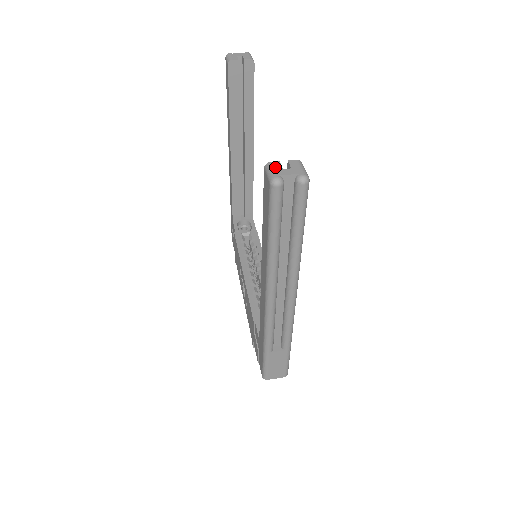
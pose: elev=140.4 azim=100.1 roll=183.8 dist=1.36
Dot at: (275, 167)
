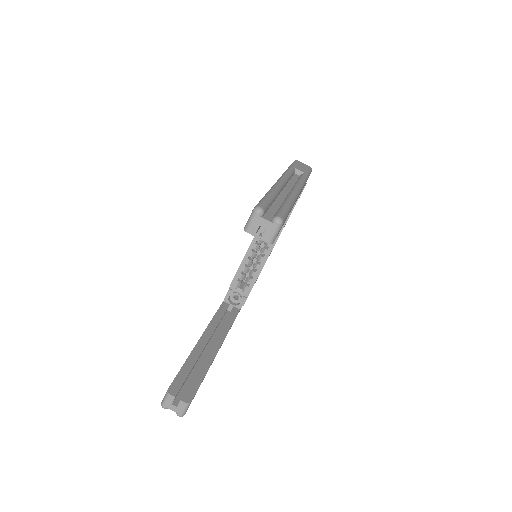
Dot at: (169, 400)
